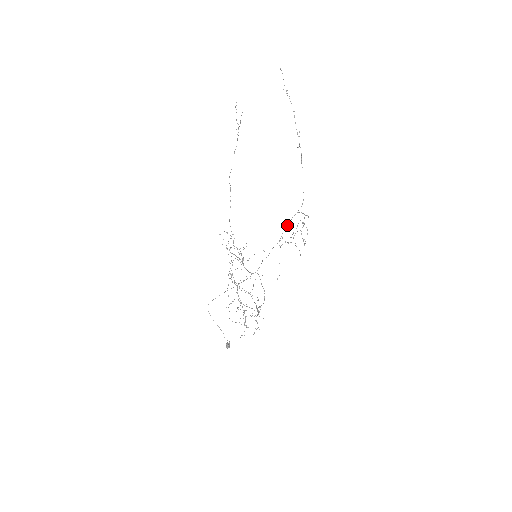
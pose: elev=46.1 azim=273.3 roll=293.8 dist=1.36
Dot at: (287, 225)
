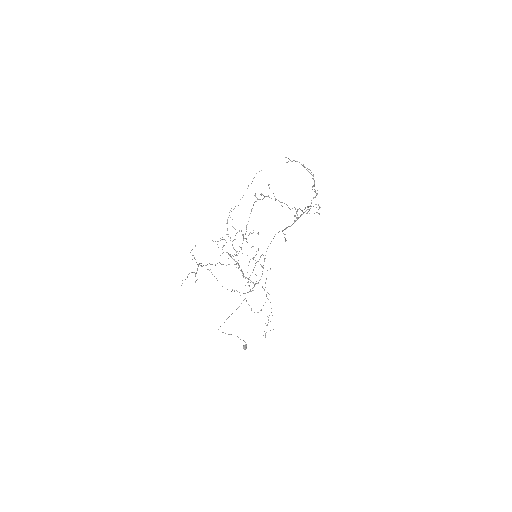
Dot at: (290, 226)
